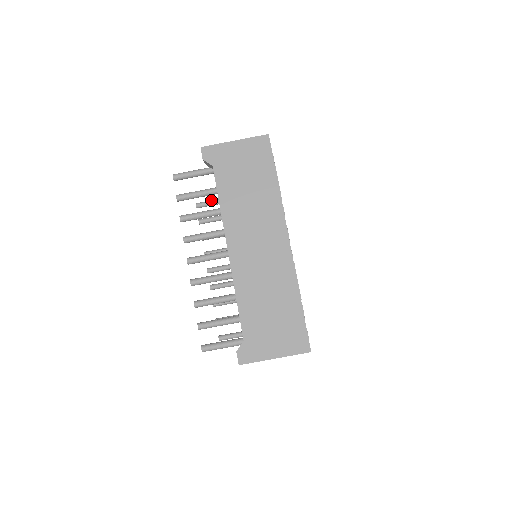
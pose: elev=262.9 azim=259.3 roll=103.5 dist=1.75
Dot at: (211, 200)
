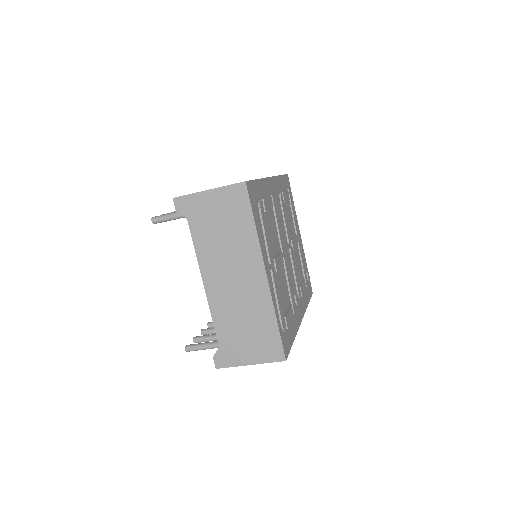
Dot at: (172, 219)
